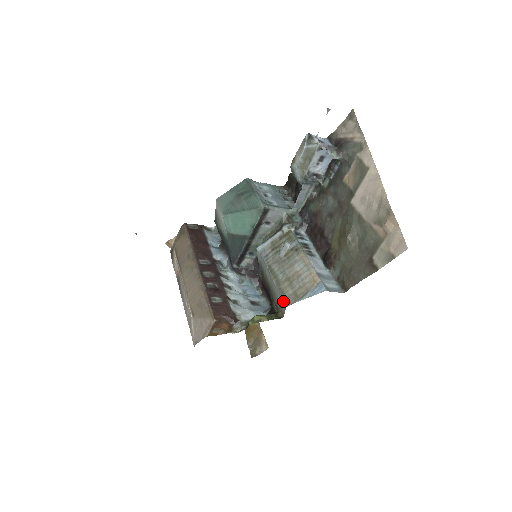
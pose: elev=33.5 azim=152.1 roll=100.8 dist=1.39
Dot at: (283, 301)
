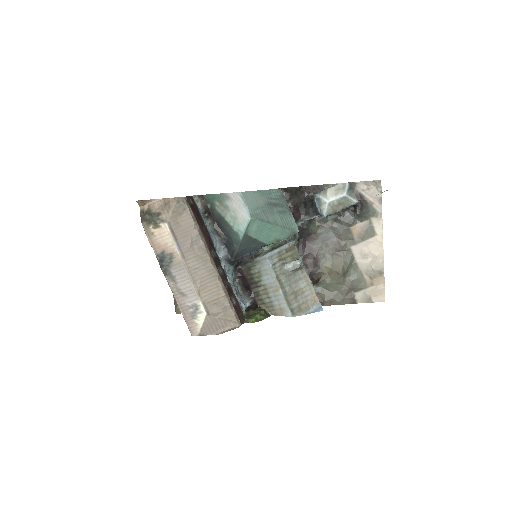
Dot at: (289, 311)
